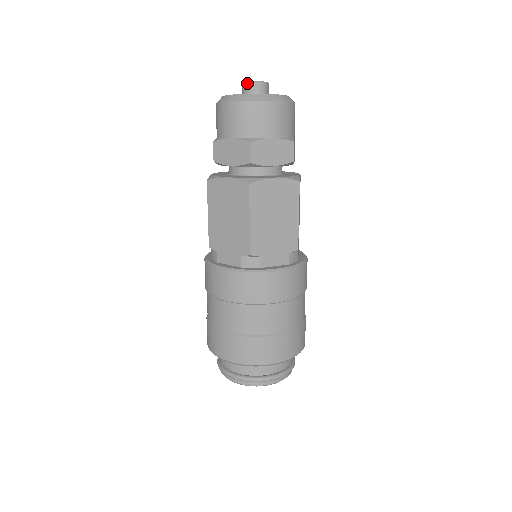
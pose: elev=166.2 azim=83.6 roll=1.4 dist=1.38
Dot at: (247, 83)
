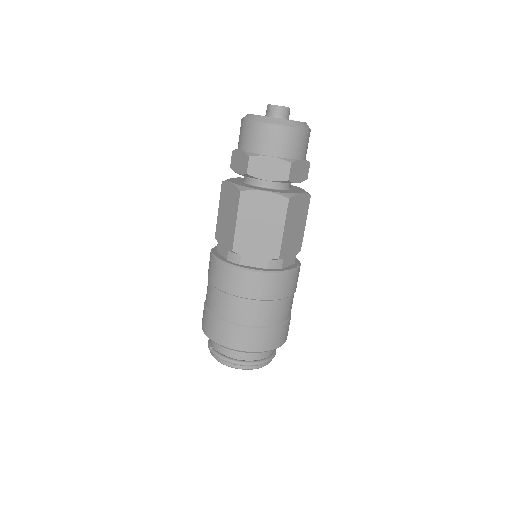
Dot at: (278, 107)
